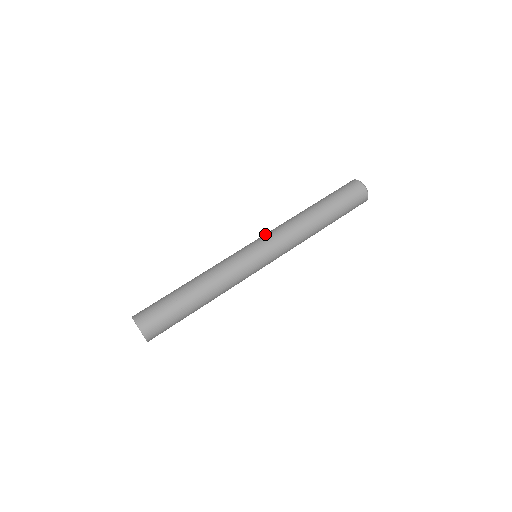
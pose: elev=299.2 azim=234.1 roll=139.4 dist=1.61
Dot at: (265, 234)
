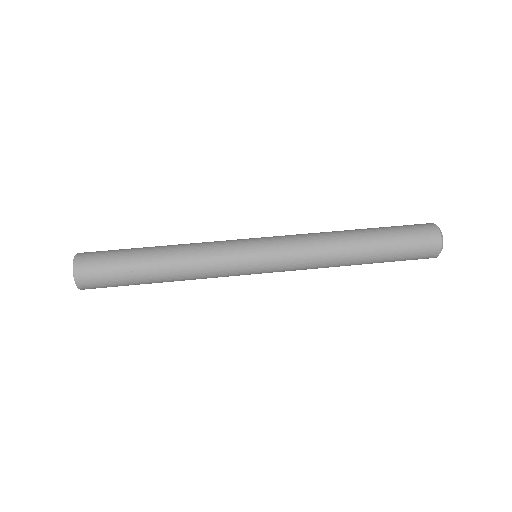
Dot at: occluded
